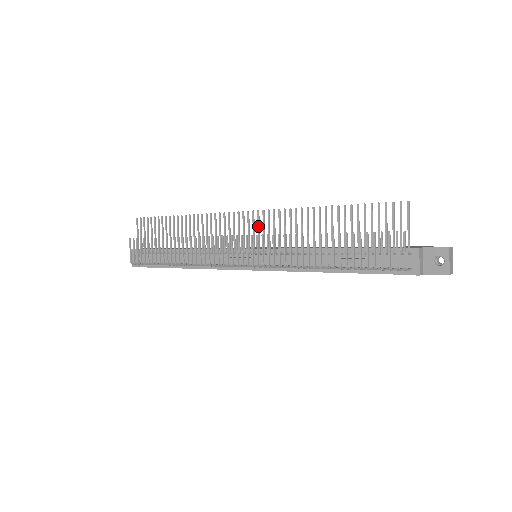
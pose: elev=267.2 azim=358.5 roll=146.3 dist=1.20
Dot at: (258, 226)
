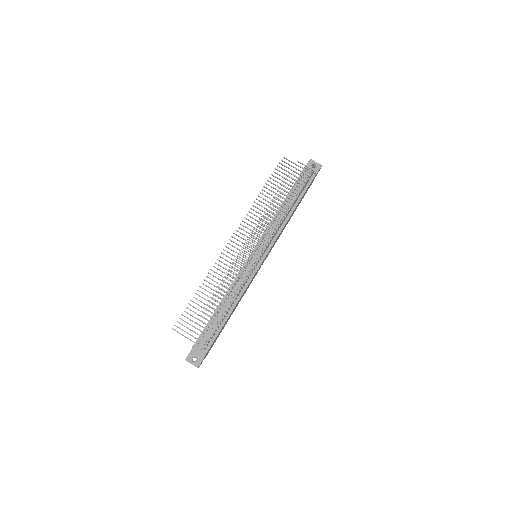
Dot at: (244, 235)
